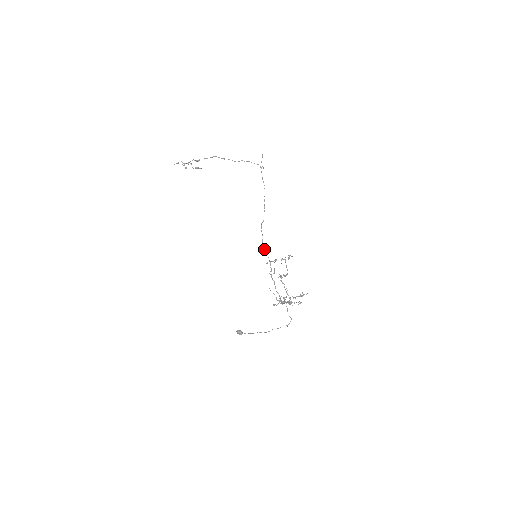
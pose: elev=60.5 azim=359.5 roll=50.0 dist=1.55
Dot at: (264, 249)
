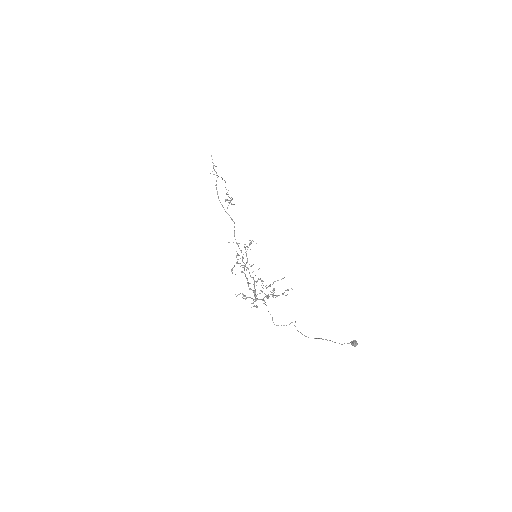
Dot at: occluded
